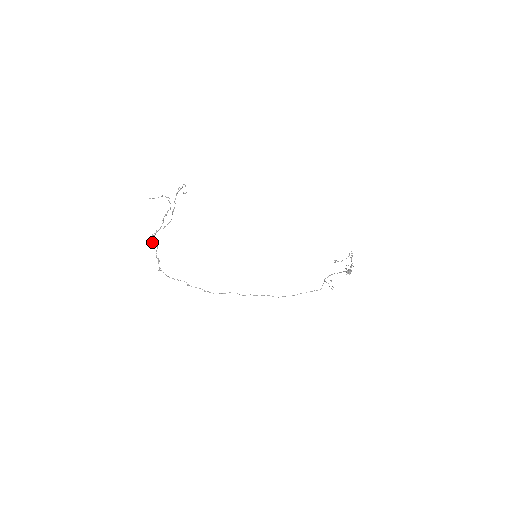
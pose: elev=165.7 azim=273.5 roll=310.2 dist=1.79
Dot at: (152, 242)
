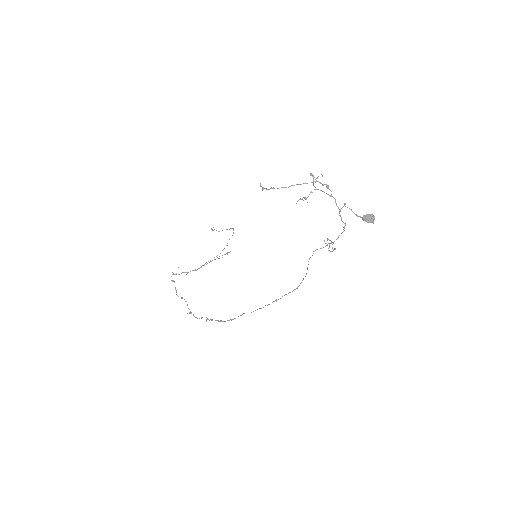
Dot at: (172, 280)
